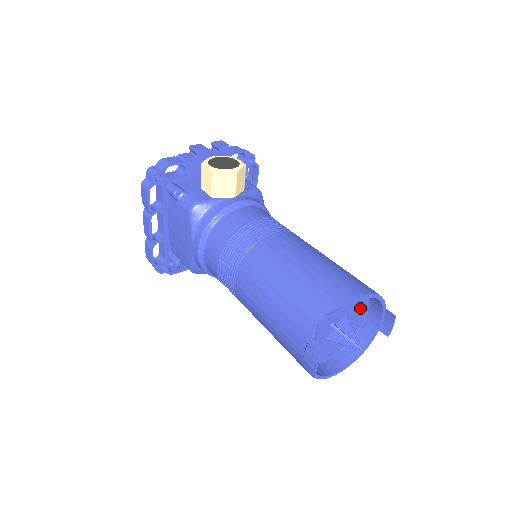
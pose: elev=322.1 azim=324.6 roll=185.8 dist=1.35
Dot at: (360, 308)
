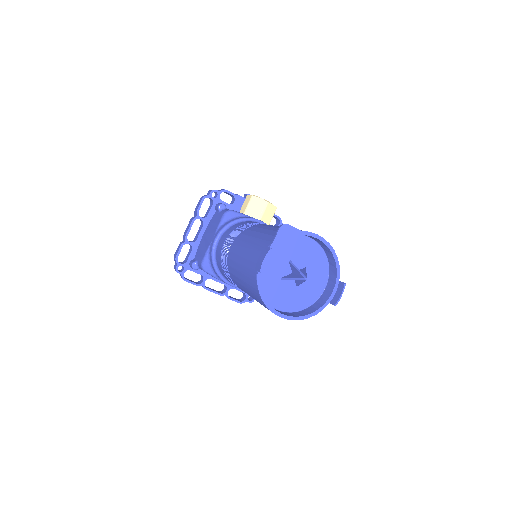
Dot at: (319, 276)
